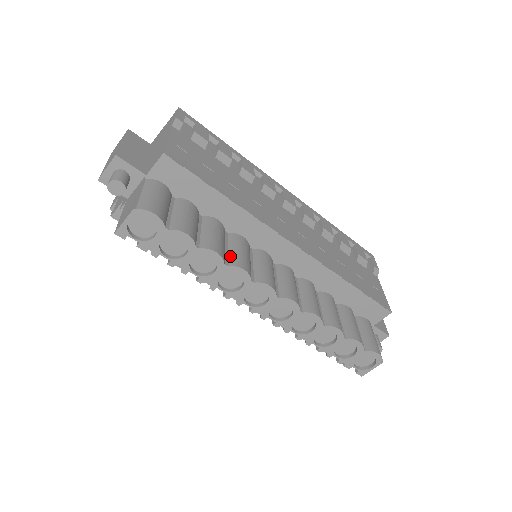
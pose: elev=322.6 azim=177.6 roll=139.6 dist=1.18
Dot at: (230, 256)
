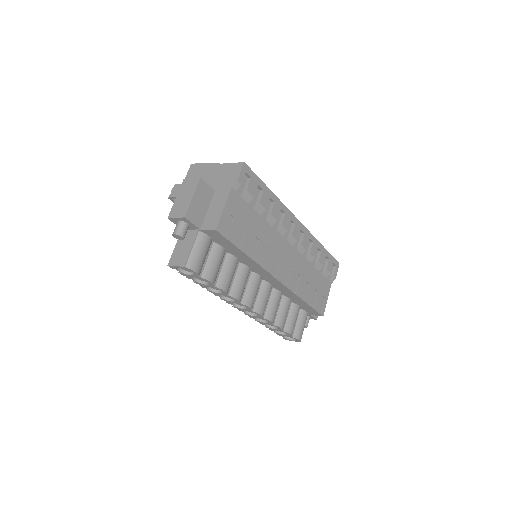
Dot at: (233, 287)
